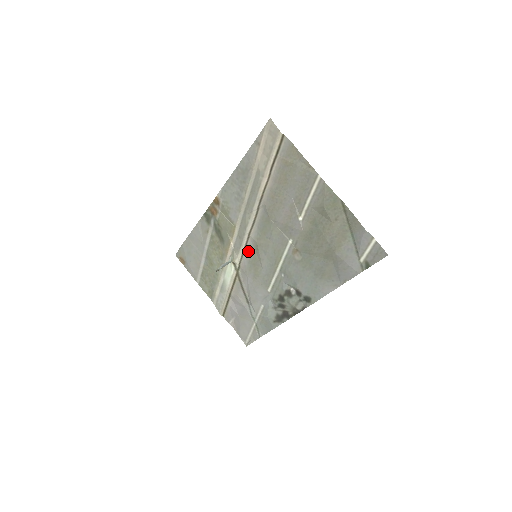
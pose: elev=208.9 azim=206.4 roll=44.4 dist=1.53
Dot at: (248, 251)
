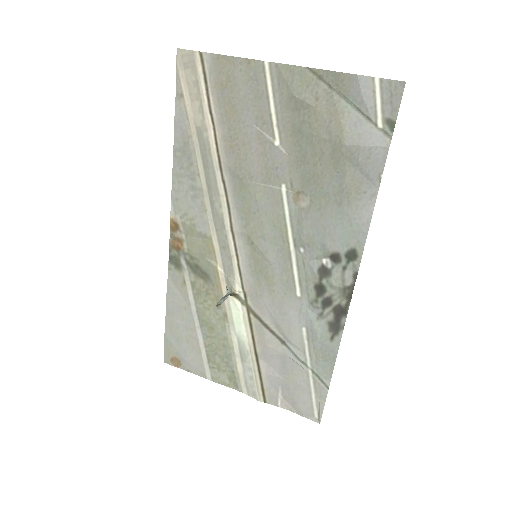
Dot at: (243, 258)
